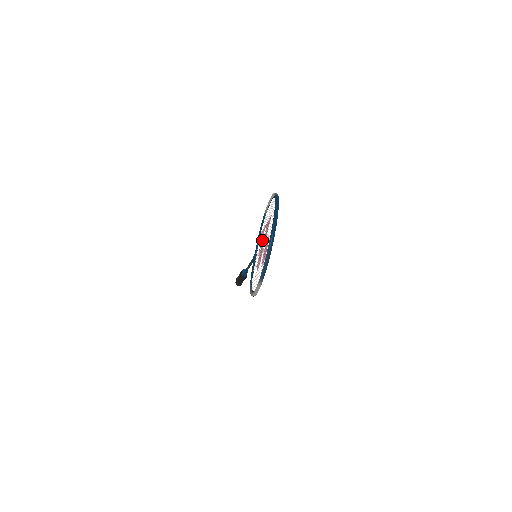
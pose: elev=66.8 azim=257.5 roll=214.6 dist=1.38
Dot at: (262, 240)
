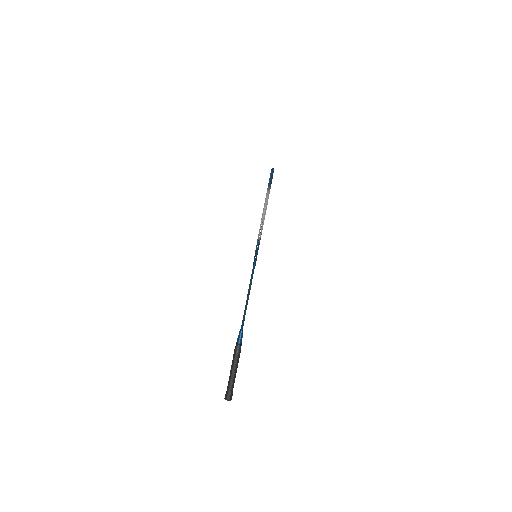
Dot at: occluded
